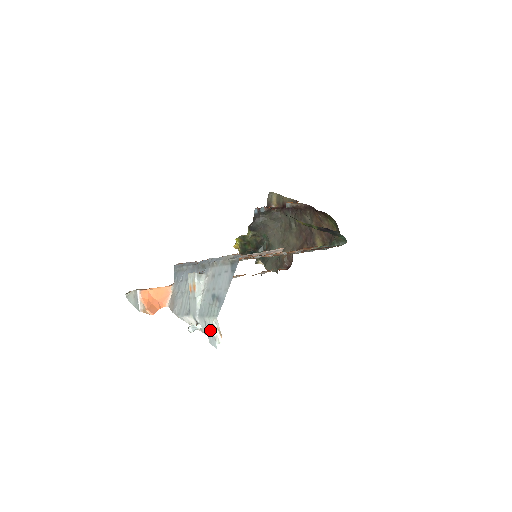
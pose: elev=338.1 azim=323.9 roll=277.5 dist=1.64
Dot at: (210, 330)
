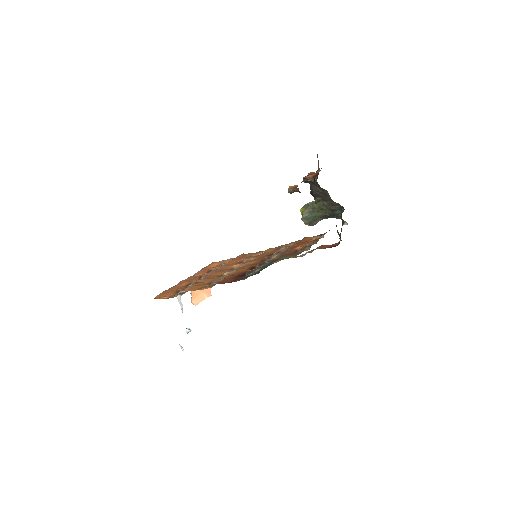
Dot at: occluded
